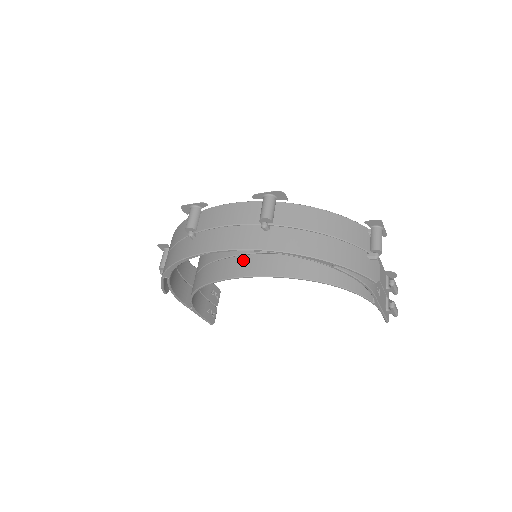
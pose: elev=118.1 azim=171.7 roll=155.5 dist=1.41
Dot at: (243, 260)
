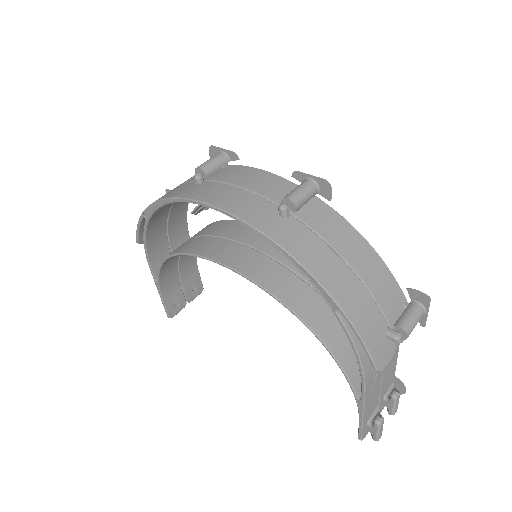
Dot at: (238, 248)
